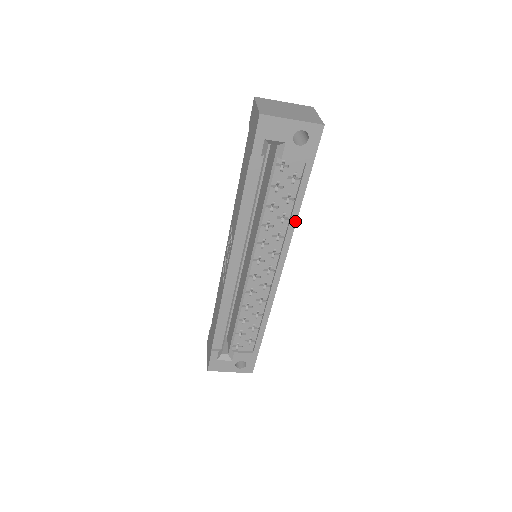
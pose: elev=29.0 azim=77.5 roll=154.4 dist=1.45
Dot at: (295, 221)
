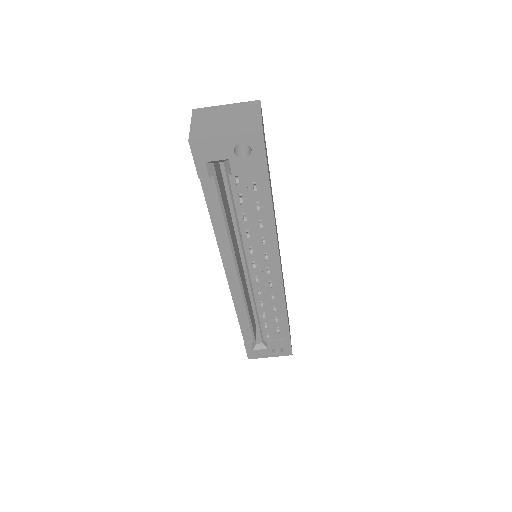
Dot at: (274, 226)
